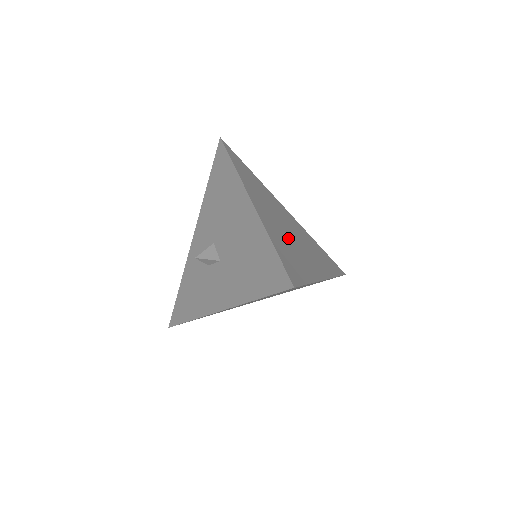
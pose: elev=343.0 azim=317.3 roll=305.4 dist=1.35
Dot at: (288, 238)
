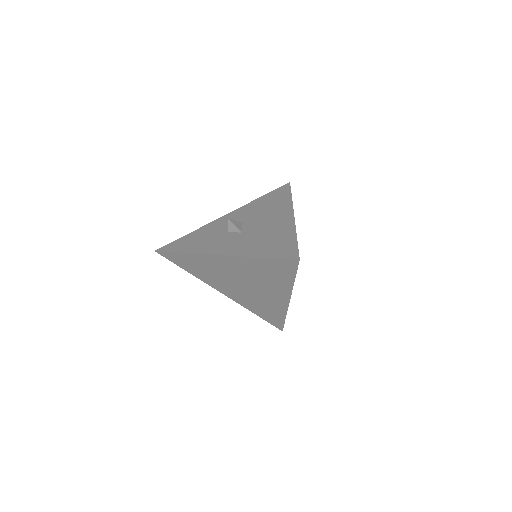
Dot at: occluded
